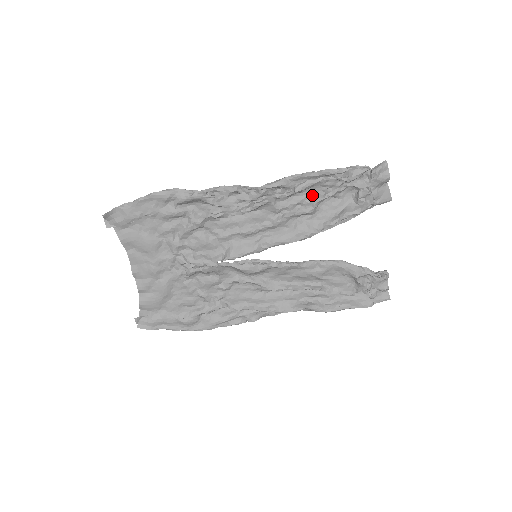
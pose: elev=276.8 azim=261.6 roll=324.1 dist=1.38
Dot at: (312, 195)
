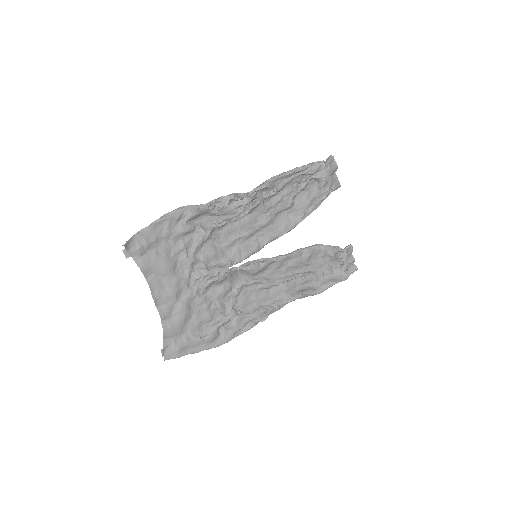
Dot at: (288, 192)
